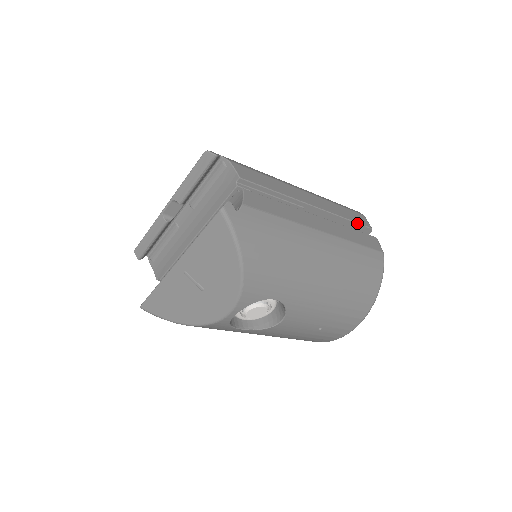
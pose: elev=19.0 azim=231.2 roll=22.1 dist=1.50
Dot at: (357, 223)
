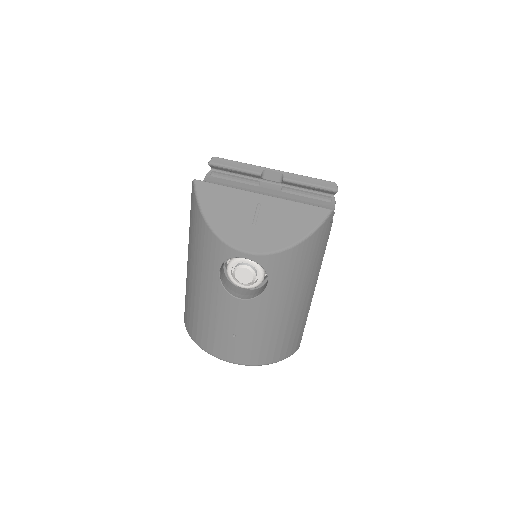
Dot at: occluded
